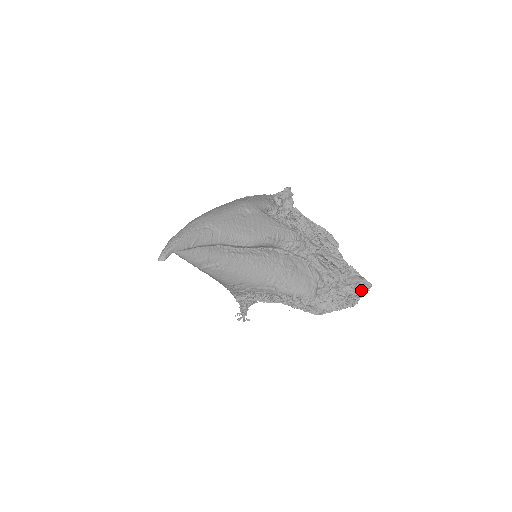
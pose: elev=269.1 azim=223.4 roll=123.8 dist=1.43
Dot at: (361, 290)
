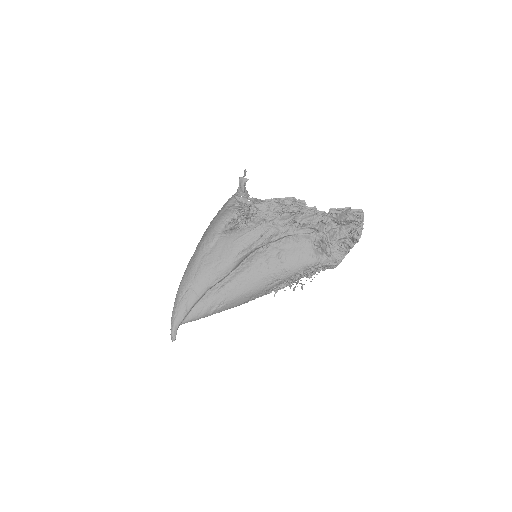
Dot at: (355, 222)
